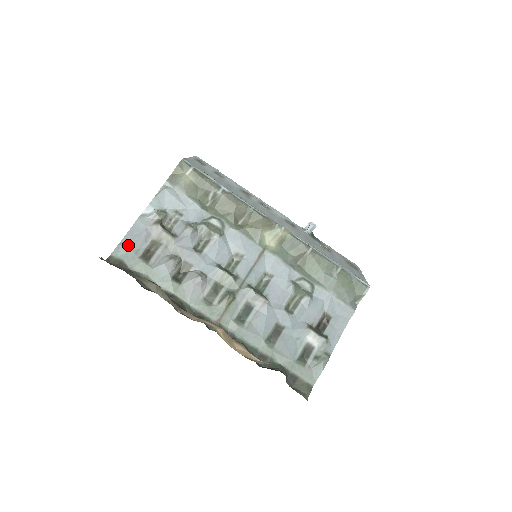
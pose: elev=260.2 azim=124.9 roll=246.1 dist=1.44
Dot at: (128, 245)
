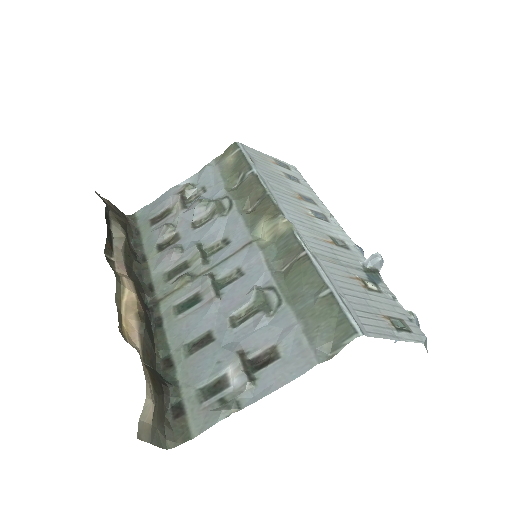
Dot at: (151, 208)
